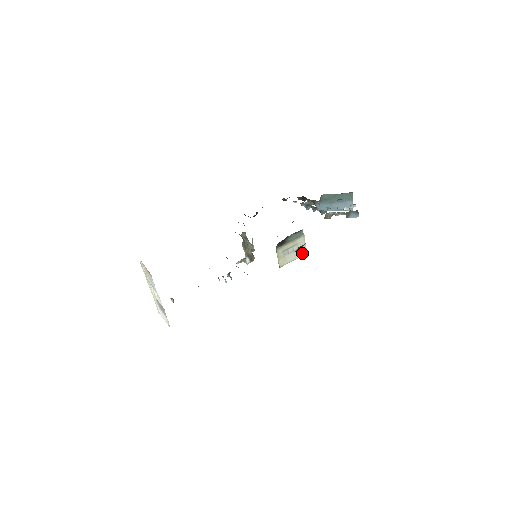
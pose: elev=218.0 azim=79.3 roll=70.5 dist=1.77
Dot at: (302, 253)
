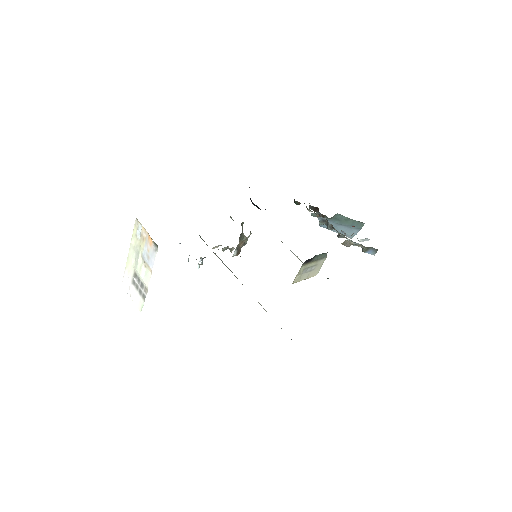
Dot at: (314, 274)
